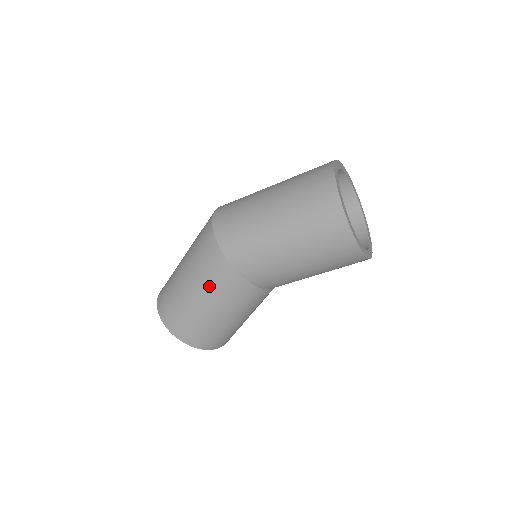
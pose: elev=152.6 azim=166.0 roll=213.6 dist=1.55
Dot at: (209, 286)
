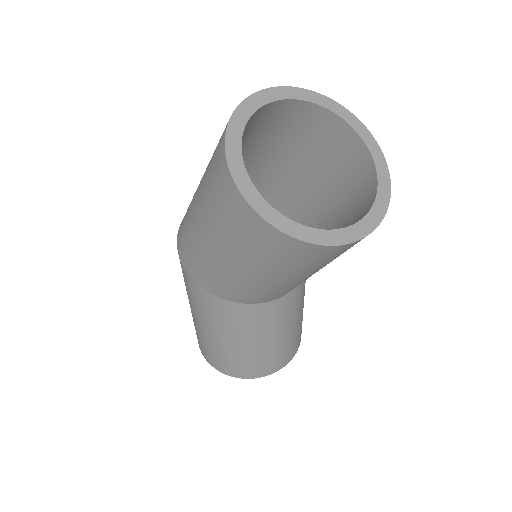
Dot at: (194, 305)
